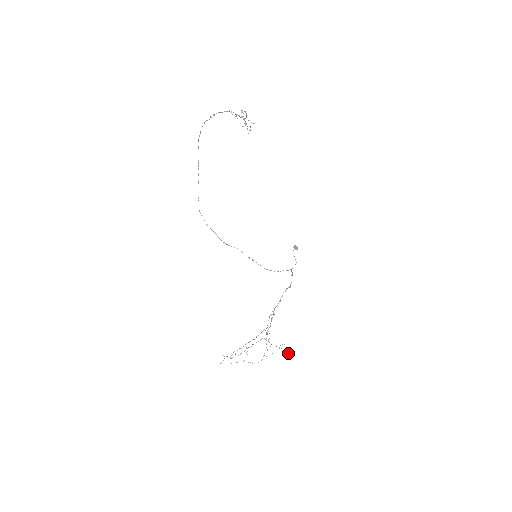
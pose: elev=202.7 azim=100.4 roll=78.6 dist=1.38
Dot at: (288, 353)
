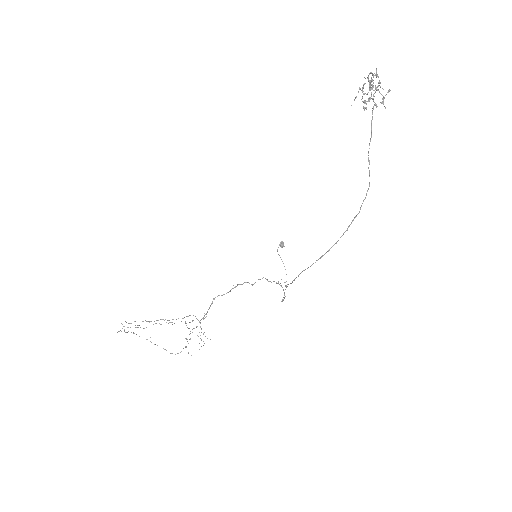
Dot at: occluded
